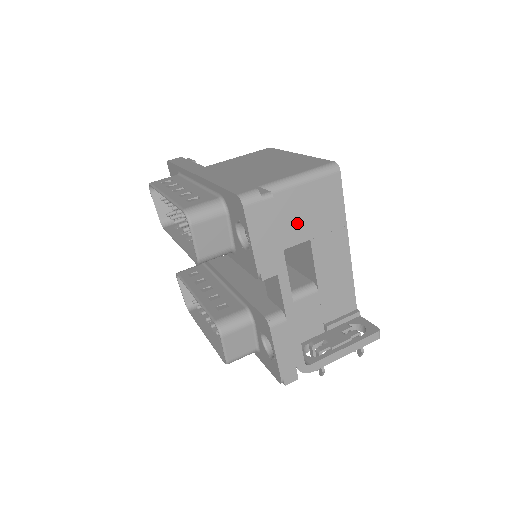
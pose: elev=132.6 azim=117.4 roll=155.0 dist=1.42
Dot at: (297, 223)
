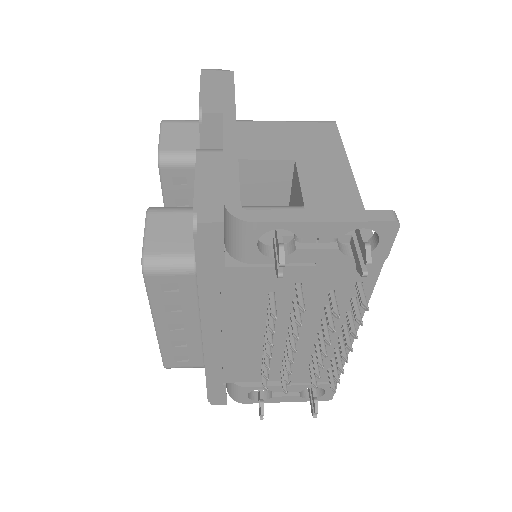
Dot at: (279, 145)
